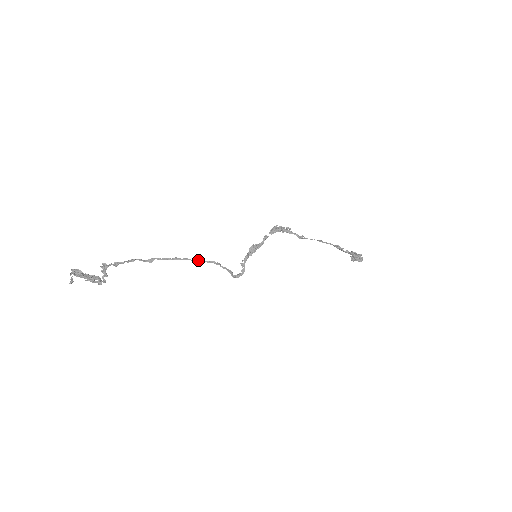
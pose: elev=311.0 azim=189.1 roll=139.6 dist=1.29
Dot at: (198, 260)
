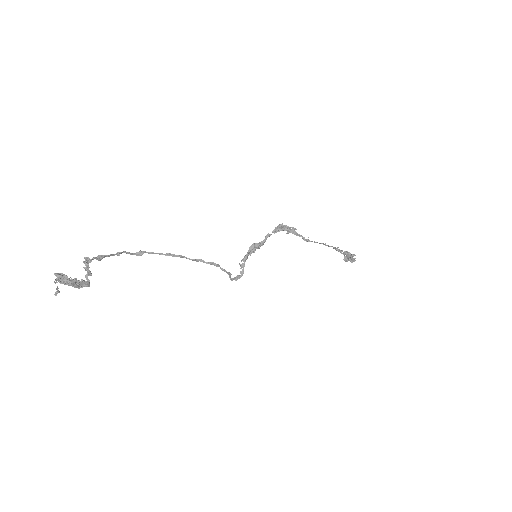
Dot at: (196, 259)
